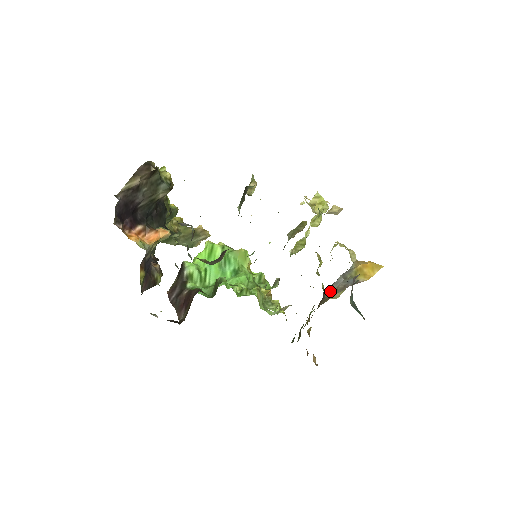
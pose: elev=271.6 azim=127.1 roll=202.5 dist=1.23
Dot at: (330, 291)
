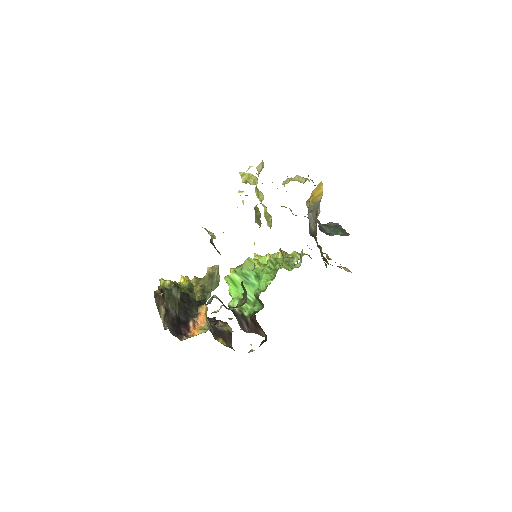
Dot at: (312, 226)
